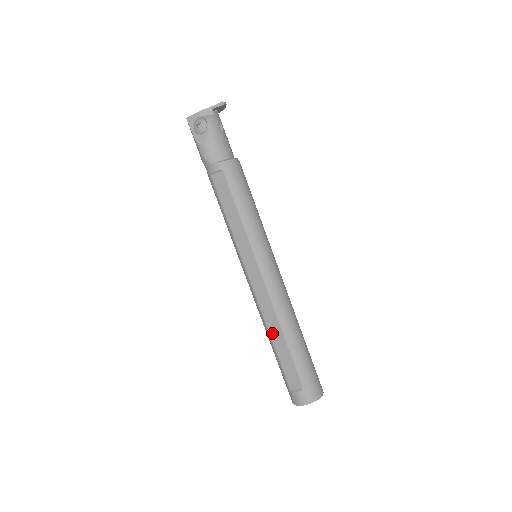
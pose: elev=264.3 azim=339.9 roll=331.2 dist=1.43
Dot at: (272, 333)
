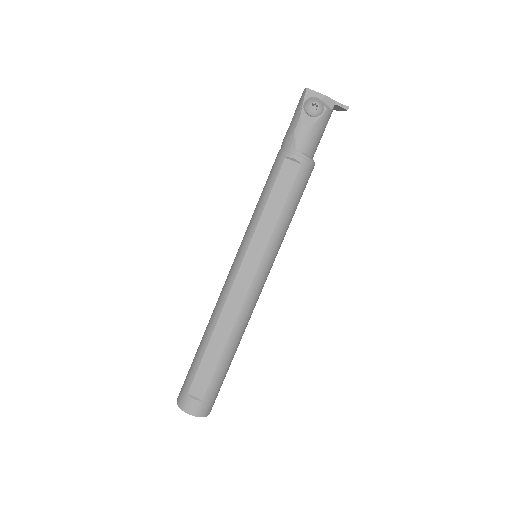
Dot at: (216, 334)
